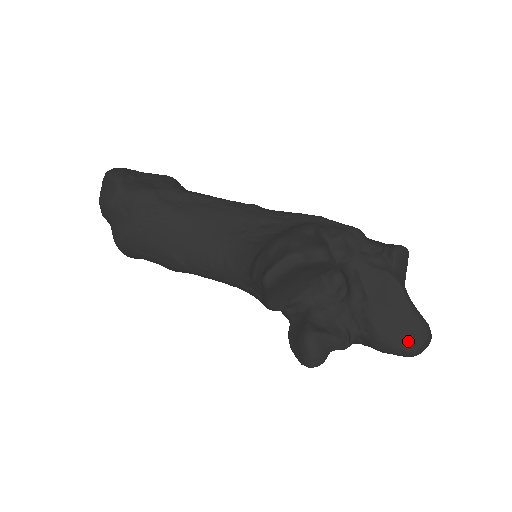
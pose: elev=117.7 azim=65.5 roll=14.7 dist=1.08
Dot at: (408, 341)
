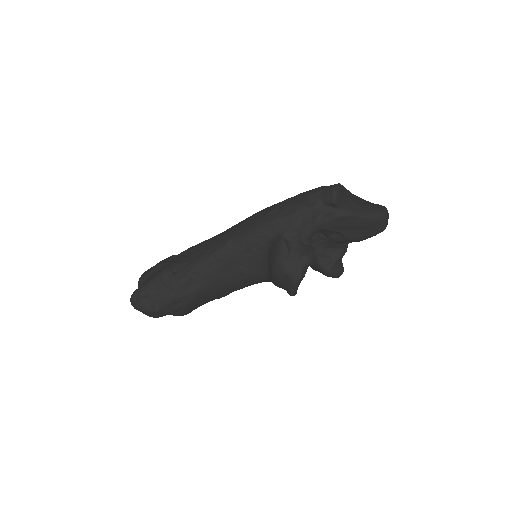
Dot at: (378, 230)
